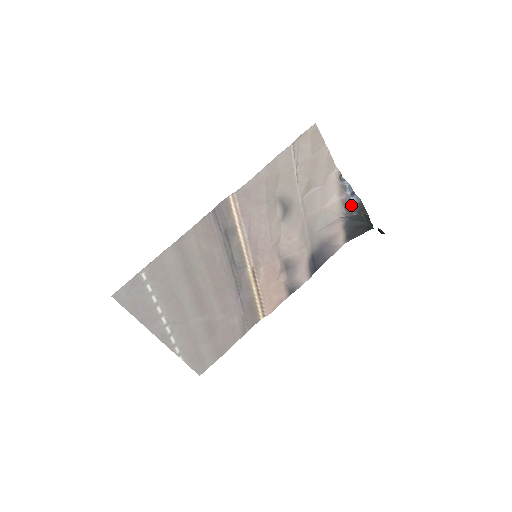
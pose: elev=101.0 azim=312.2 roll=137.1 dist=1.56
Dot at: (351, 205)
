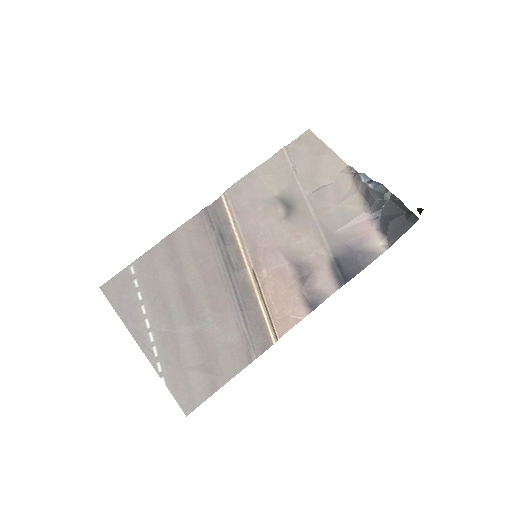
Dot at: (369, 191)
